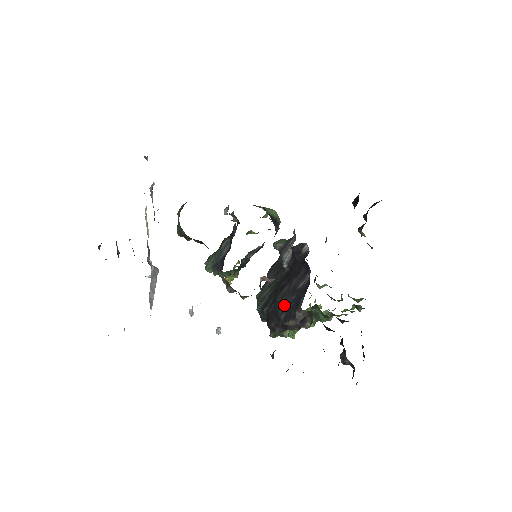
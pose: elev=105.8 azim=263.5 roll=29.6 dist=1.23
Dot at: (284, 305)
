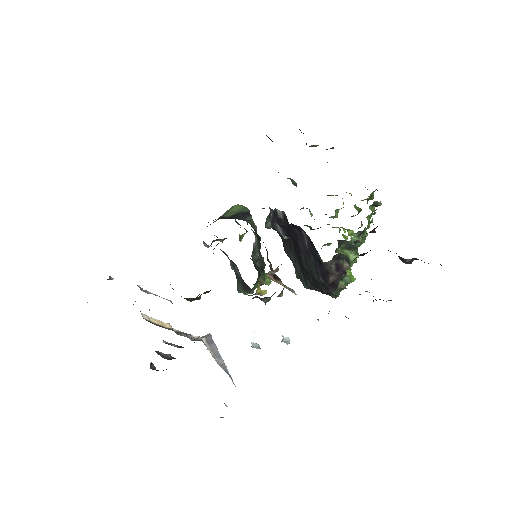
Dot at: (313, 270)
